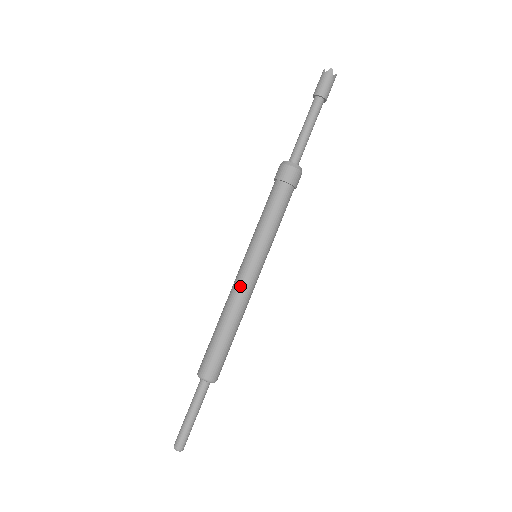
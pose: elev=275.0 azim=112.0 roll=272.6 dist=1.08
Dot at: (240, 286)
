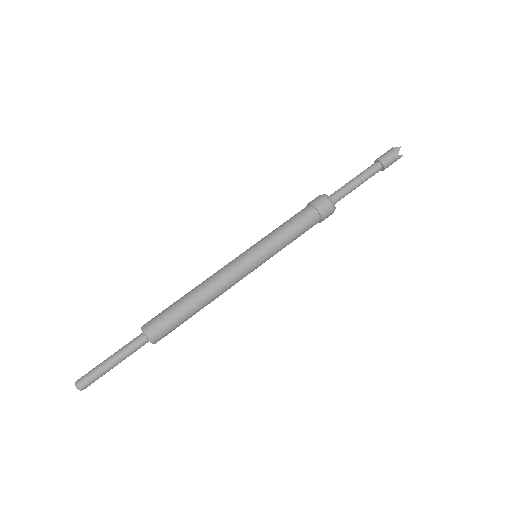
Dot at: (227, 269)
